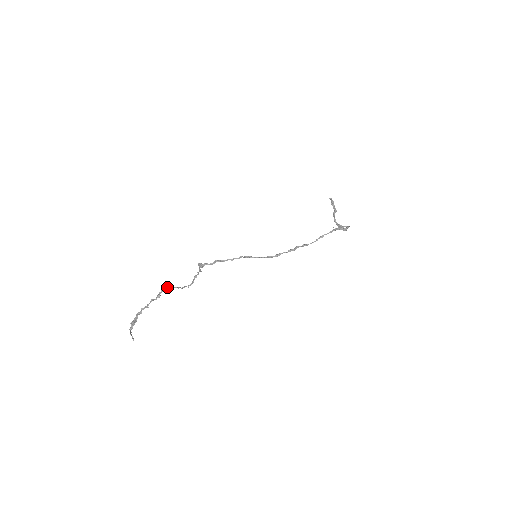
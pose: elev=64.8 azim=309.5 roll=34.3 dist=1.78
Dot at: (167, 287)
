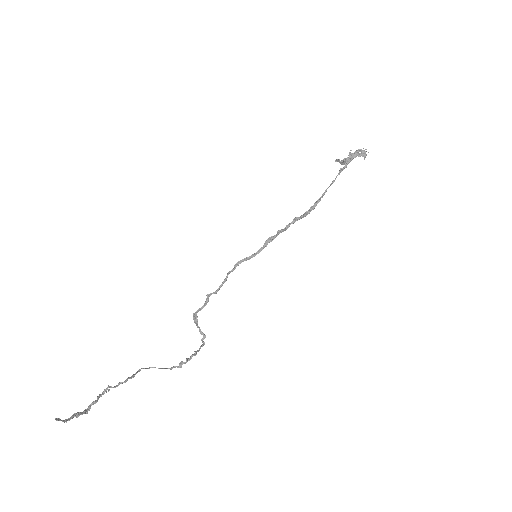
Dot at: (151, 367)
